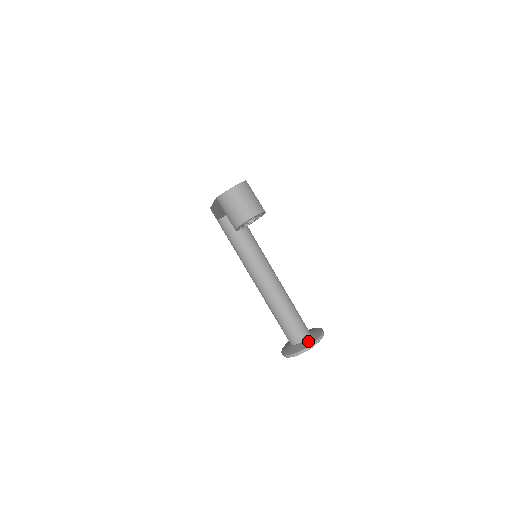
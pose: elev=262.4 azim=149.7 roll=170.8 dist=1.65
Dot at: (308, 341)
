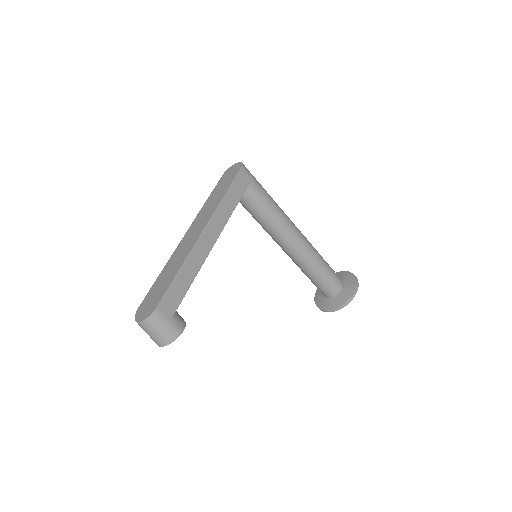
Dot at: (332, 303)
